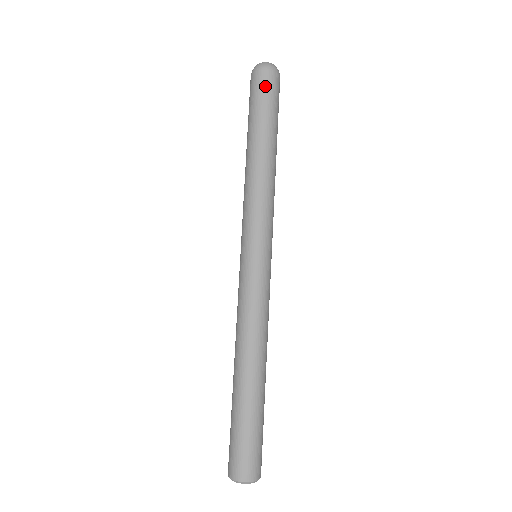
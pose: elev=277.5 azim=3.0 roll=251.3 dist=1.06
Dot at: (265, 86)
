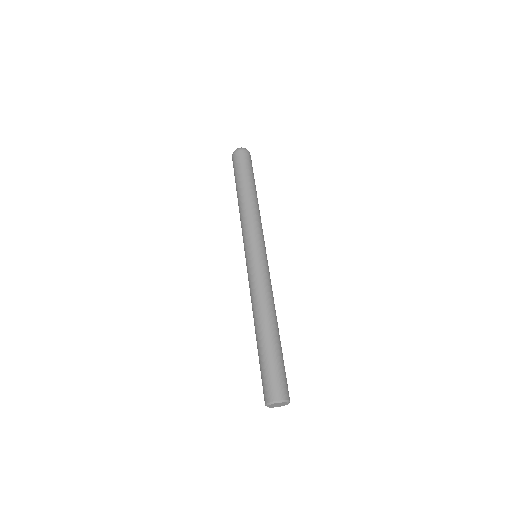
Dot at: (243, 159)
